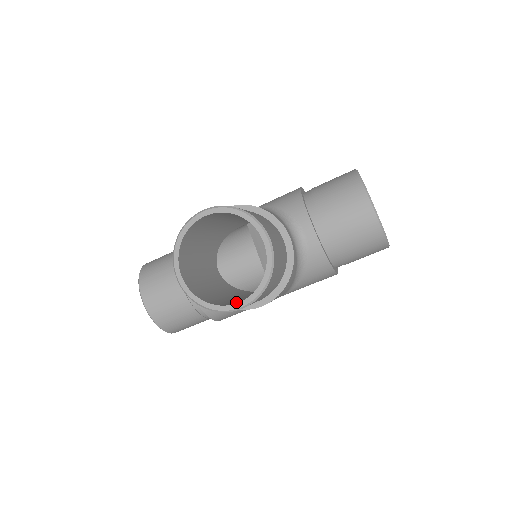
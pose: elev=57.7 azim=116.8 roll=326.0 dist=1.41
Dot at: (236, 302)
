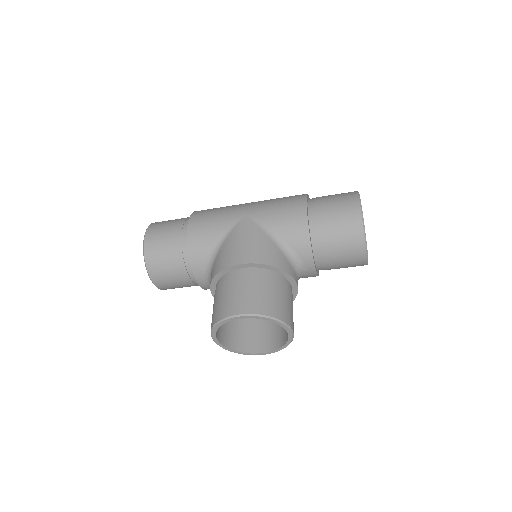
Dot at: (255, 341)
